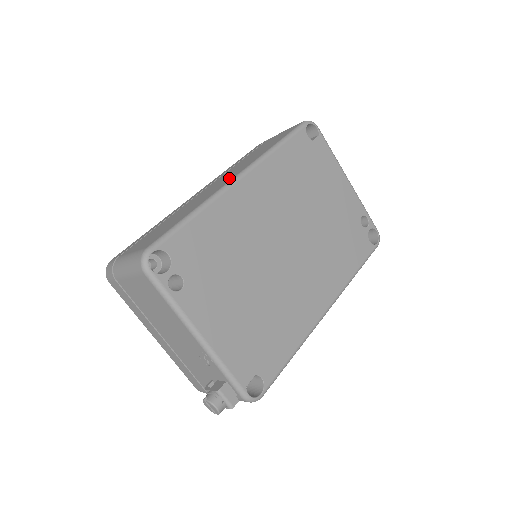
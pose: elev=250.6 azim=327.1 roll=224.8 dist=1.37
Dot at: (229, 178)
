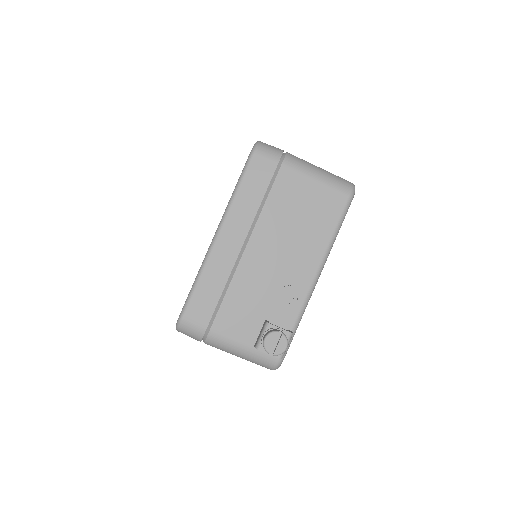
Dot at: occluded
